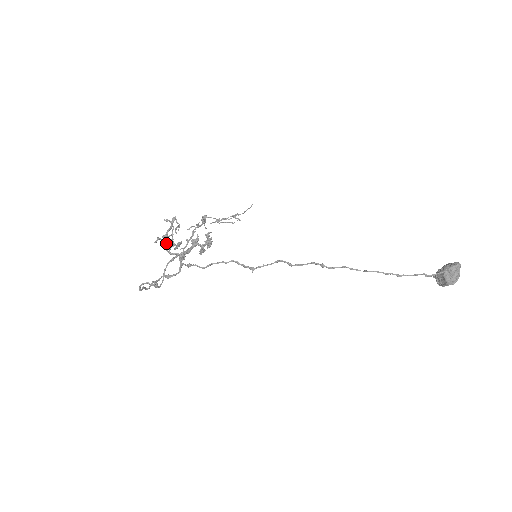
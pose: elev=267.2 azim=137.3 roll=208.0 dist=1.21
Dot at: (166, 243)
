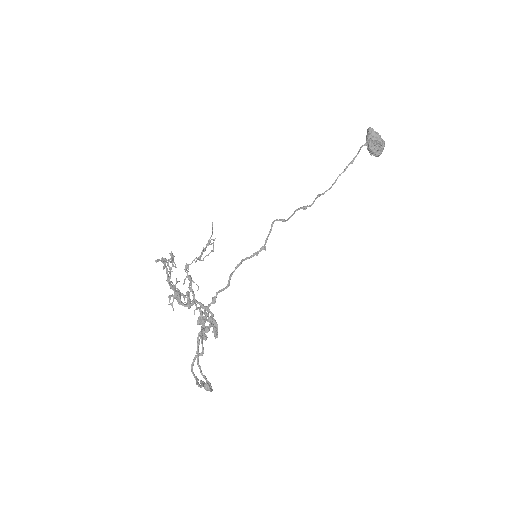
Dot at: (176, 294)
